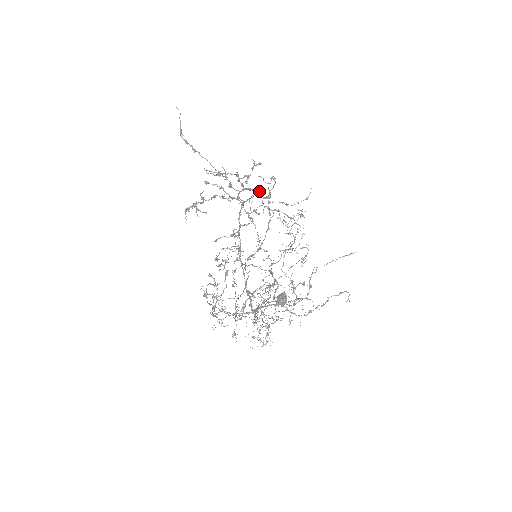
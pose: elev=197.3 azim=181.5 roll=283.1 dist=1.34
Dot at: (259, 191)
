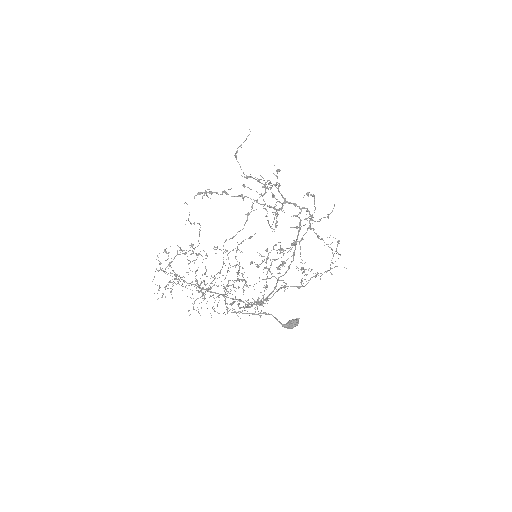
Dot at: (307, 210)
